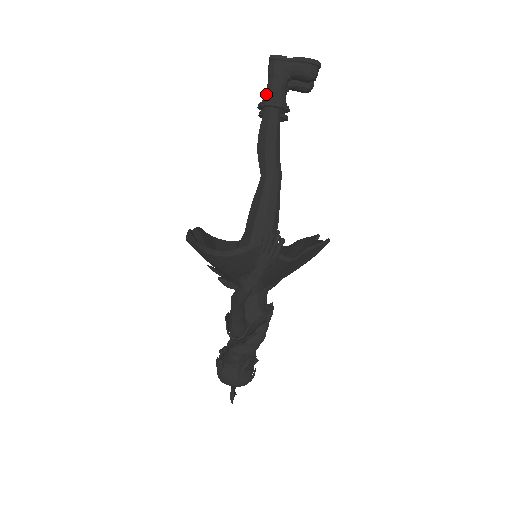
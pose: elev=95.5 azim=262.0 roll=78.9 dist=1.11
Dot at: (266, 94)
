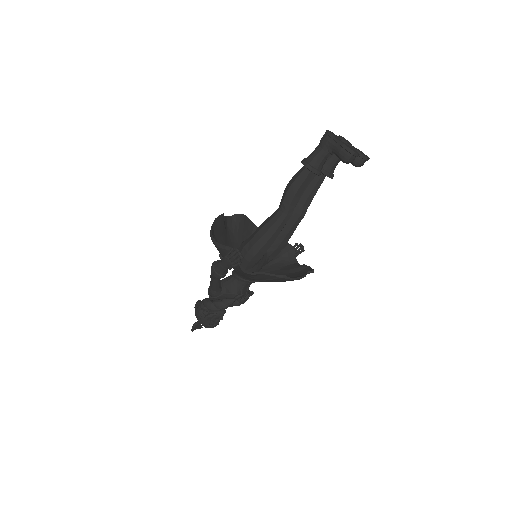
Dot at: (309, 155)
